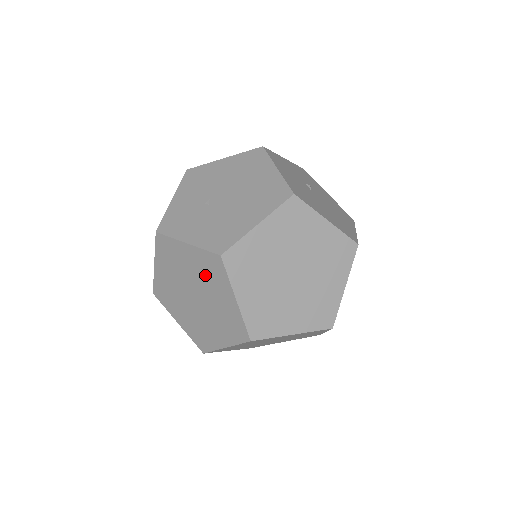
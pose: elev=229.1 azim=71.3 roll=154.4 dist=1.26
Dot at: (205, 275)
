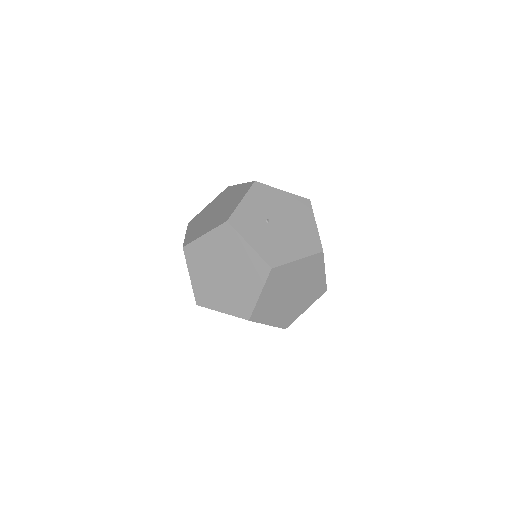
Dot at: (247, 269)
